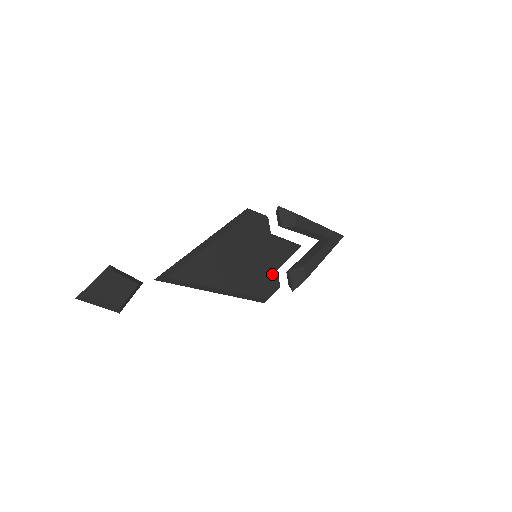
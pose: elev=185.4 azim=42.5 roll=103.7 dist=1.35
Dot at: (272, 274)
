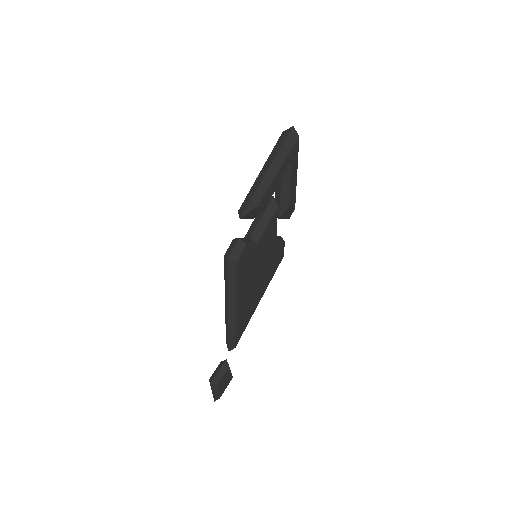
Dot at: (275, 249)
